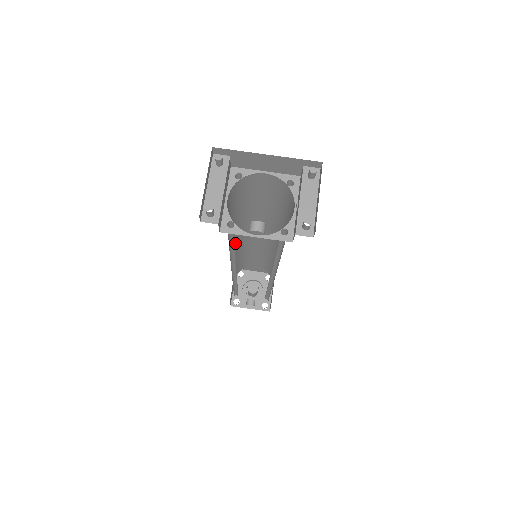
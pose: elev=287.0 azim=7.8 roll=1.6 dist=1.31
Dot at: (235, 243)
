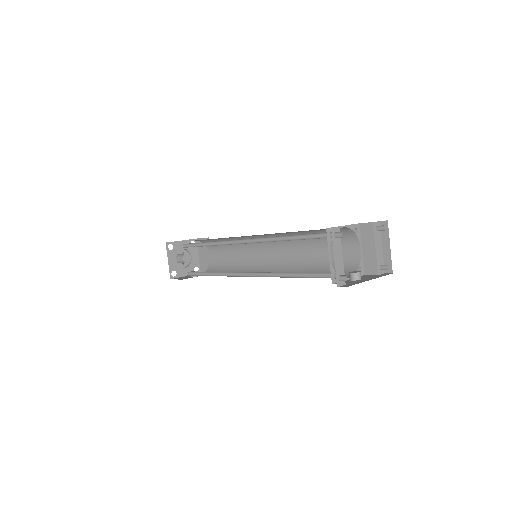
Dot at: occluded
